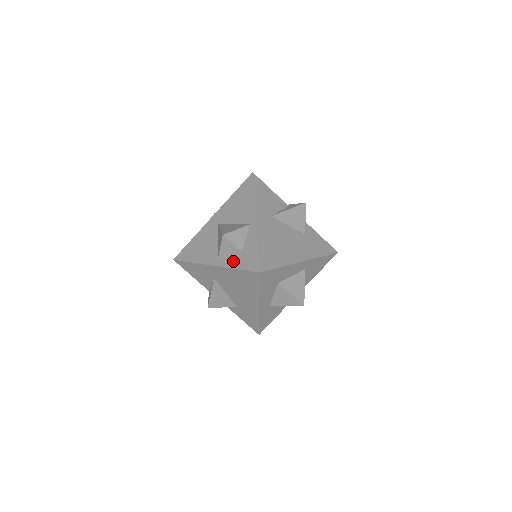
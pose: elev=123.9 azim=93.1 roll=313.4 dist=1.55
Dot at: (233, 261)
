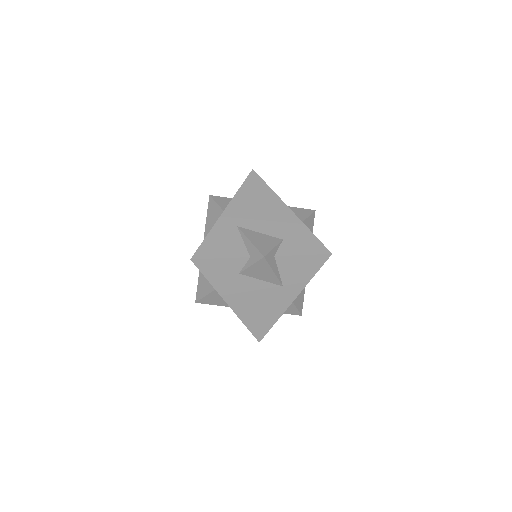
Dot at: occluded
